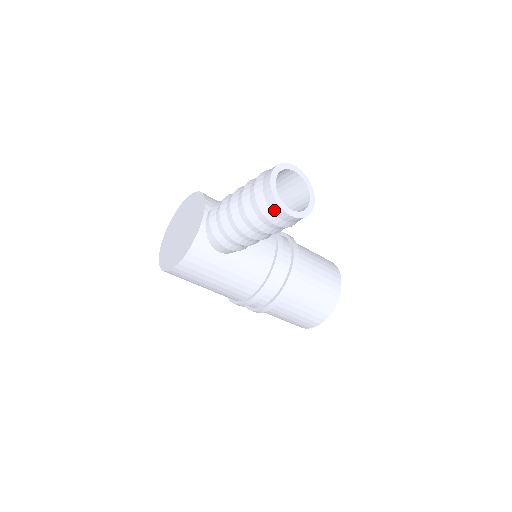
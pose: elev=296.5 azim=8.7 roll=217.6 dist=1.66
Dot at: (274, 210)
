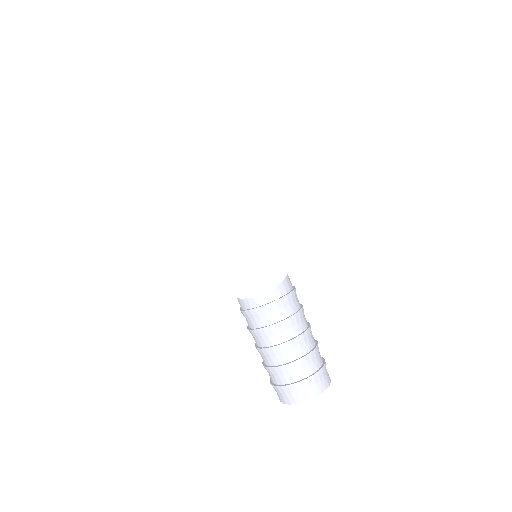
Dot at: (279, 395)
